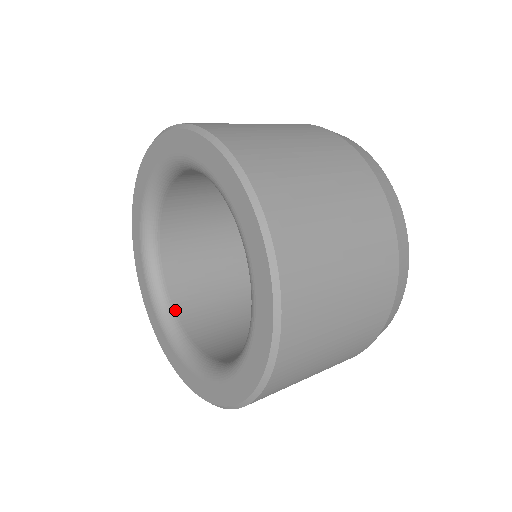
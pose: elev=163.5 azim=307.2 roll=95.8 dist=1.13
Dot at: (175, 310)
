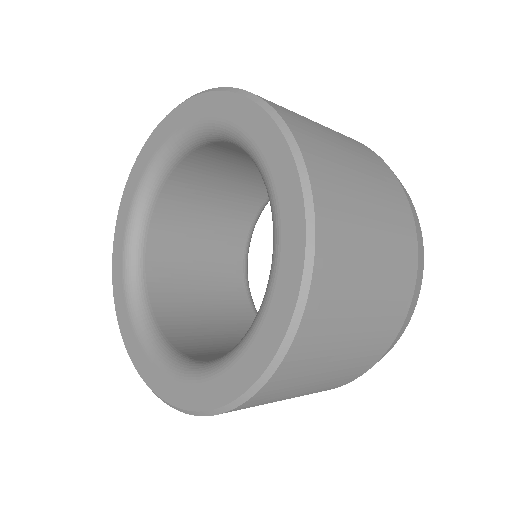
Dot at: (148, 294)
